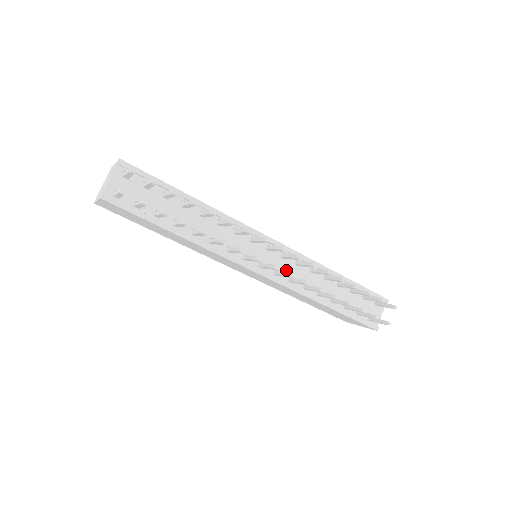
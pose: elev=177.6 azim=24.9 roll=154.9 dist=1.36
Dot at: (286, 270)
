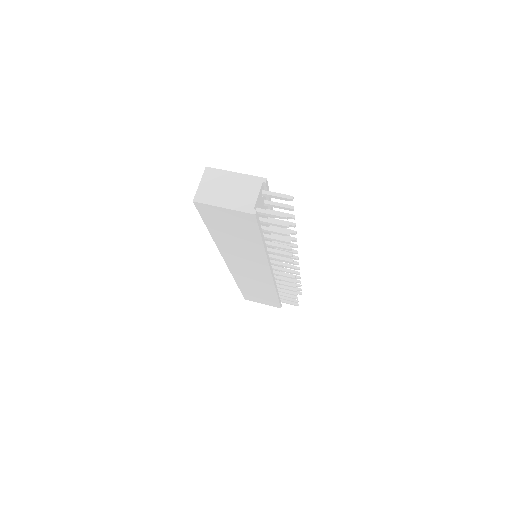
Dot at: occluded
